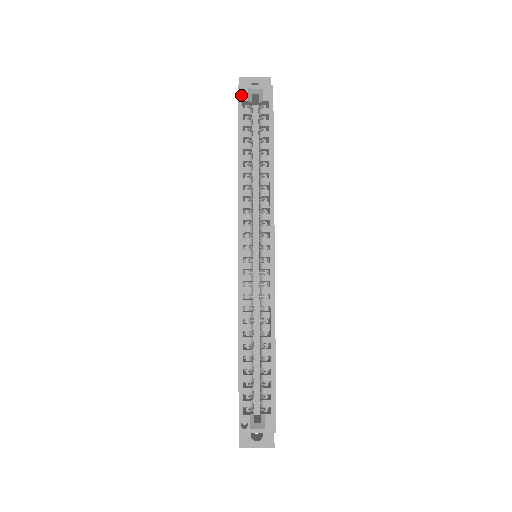
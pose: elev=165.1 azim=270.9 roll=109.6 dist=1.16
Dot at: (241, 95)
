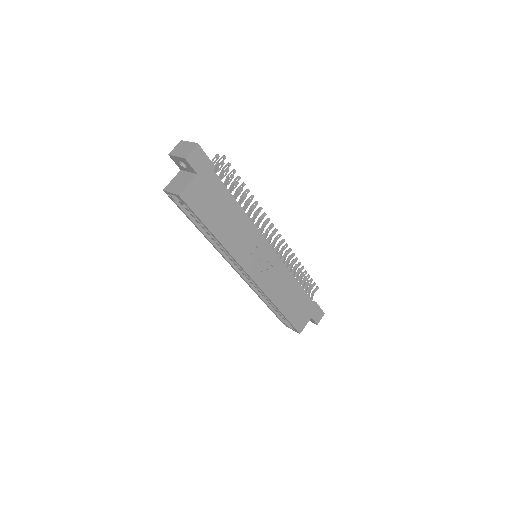
Dot at: (169, 197)
